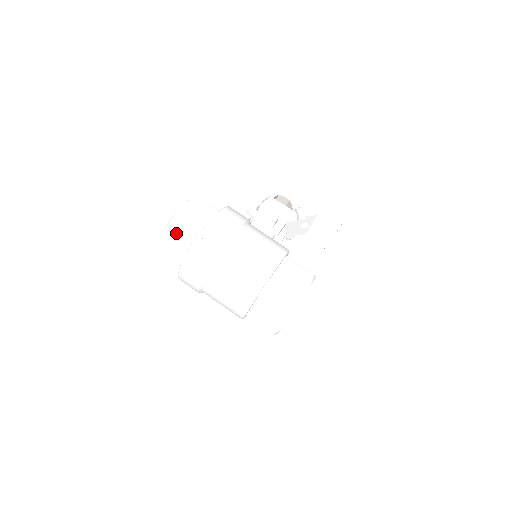
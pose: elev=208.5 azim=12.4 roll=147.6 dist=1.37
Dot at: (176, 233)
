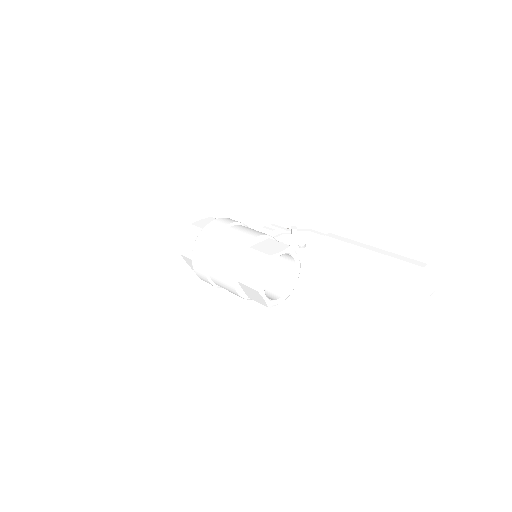
Dot at: (193, 232)
